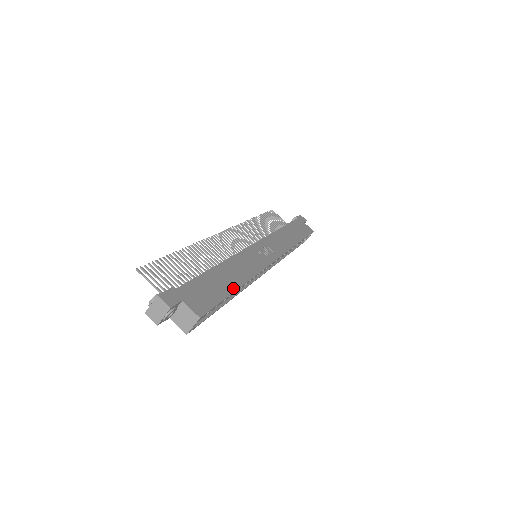
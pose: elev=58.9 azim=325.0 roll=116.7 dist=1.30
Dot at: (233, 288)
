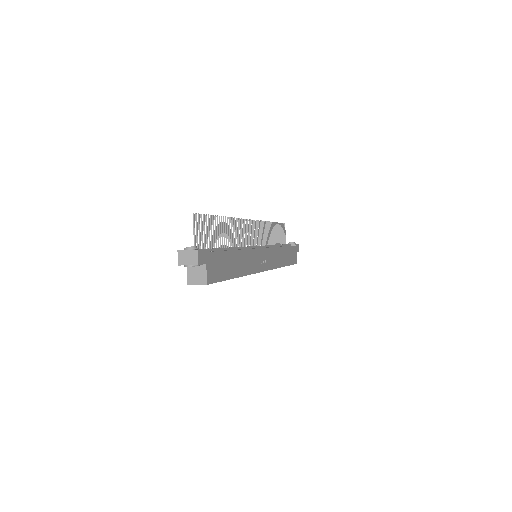
Dot at: (234, 275)
